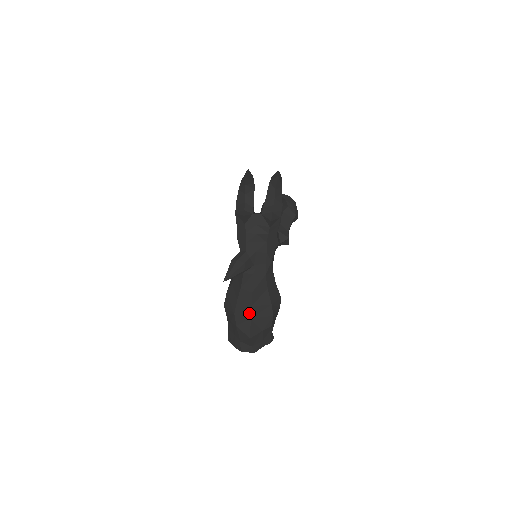
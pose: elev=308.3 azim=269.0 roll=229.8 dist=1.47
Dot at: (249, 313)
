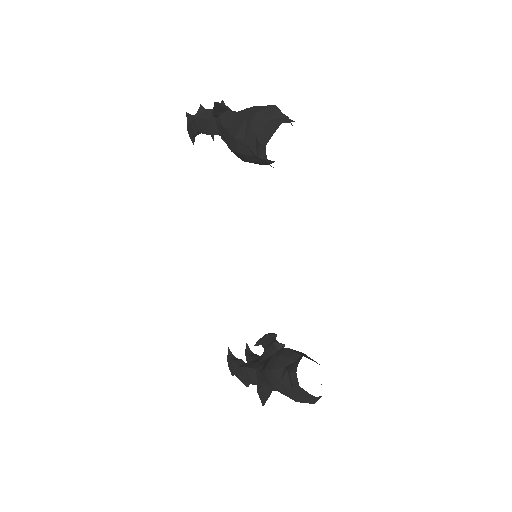
Dot at: (257, 107)
